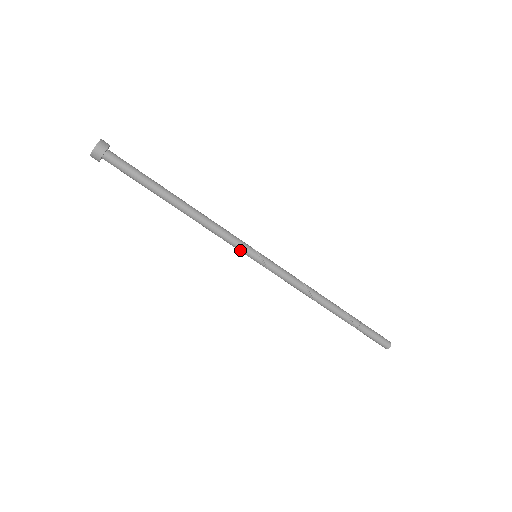
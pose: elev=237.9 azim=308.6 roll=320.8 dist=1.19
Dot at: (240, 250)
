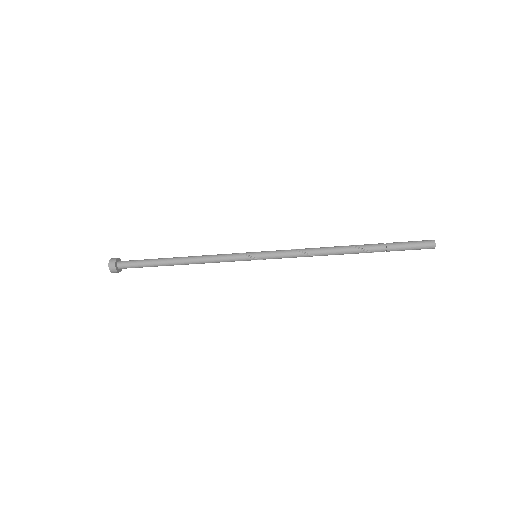
Dot at: (241, 260)
